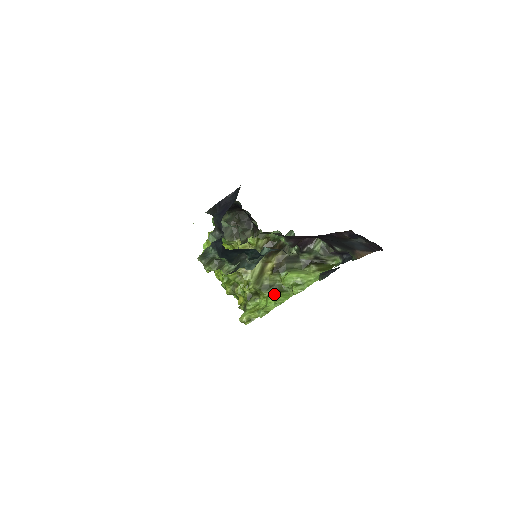
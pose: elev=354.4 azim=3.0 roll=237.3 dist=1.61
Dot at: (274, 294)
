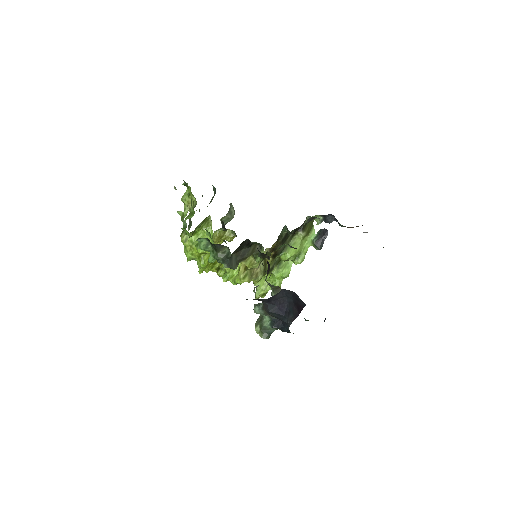
Dot at: (277, 269)
